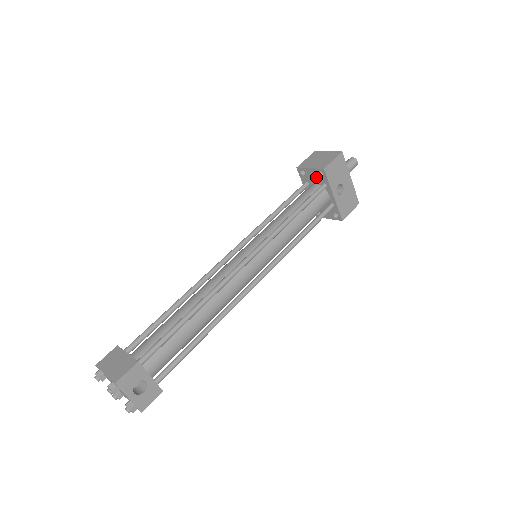
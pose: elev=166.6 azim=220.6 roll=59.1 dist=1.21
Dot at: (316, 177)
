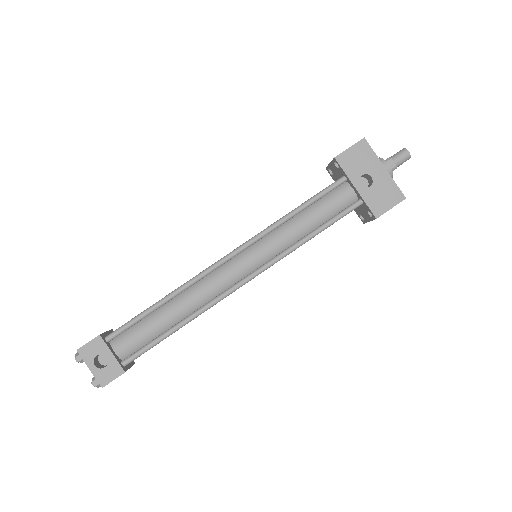
Dot at: (337, 171)
